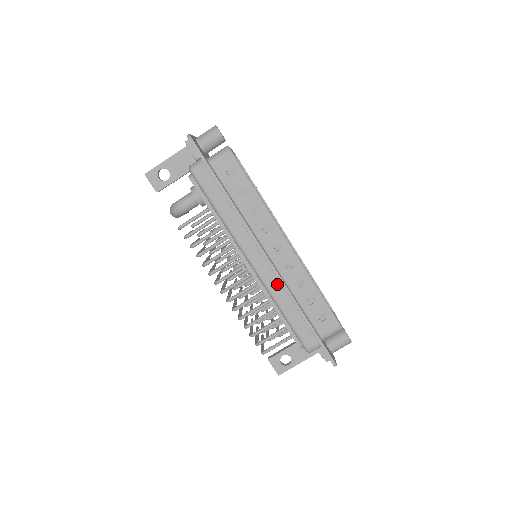
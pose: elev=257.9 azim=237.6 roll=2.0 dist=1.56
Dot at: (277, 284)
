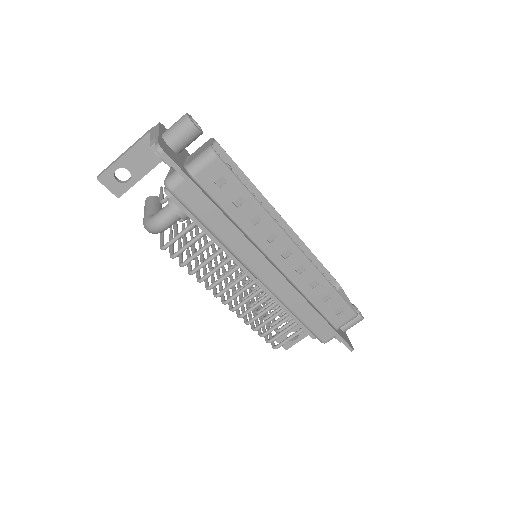
Dot at: (288, 292)
